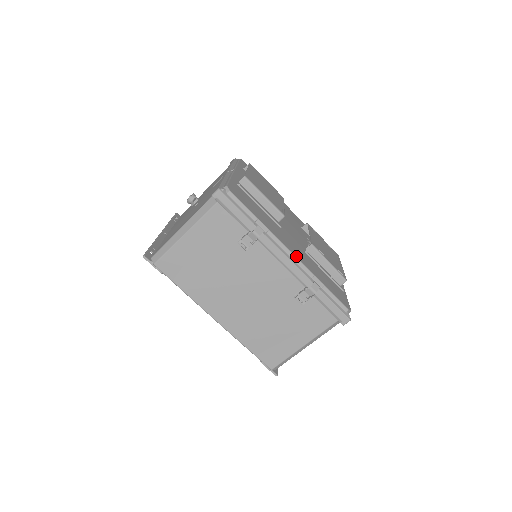
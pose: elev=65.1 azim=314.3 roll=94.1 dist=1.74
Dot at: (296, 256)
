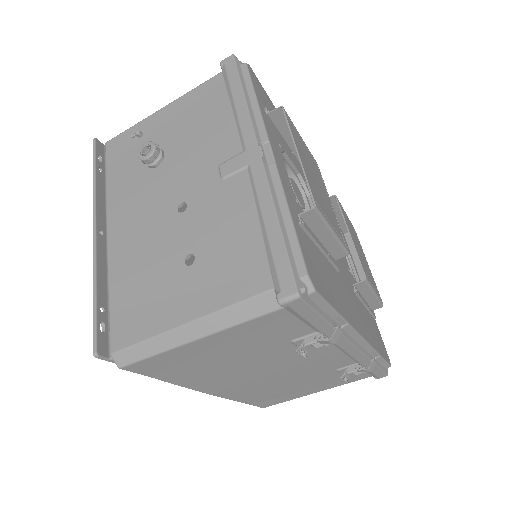
Dot at: (365, 337)
